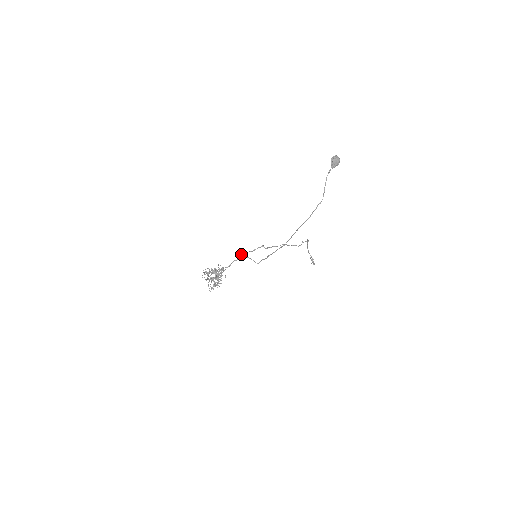
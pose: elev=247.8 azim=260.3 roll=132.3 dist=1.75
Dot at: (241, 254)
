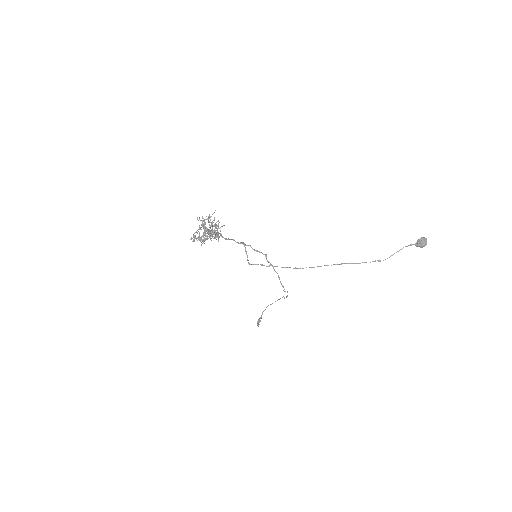
Dot at: (243, 242)
